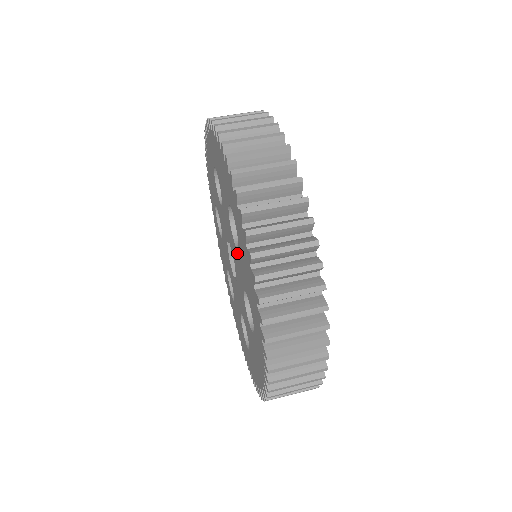
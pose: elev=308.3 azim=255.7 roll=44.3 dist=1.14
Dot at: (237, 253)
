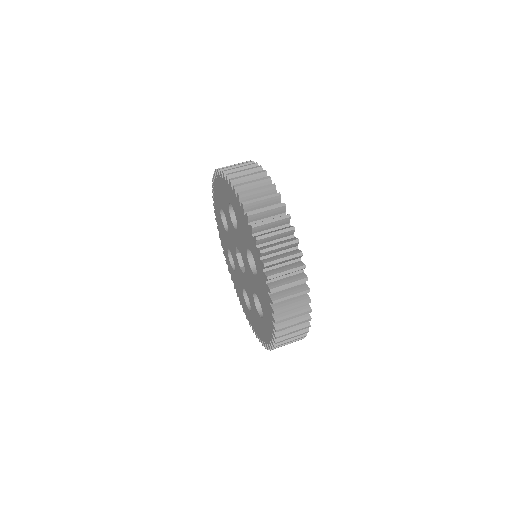
Dot at: (252, 274)
